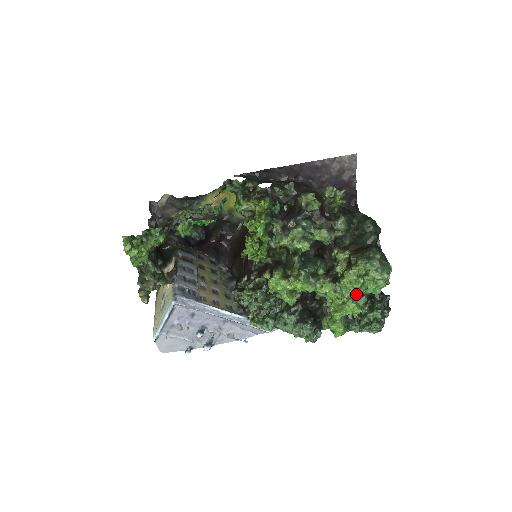
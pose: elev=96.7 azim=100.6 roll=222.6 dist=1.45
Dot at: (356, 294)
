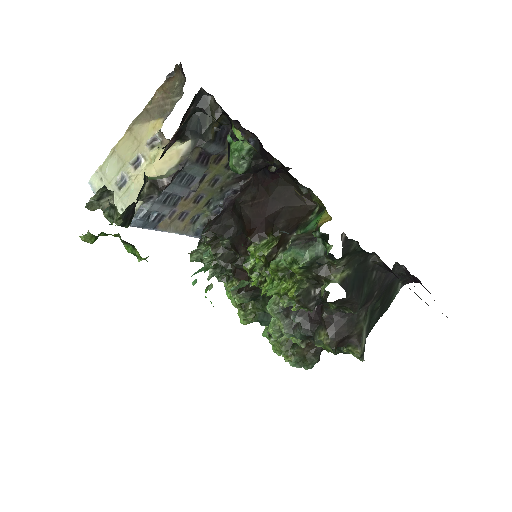
Dot at: occluded
